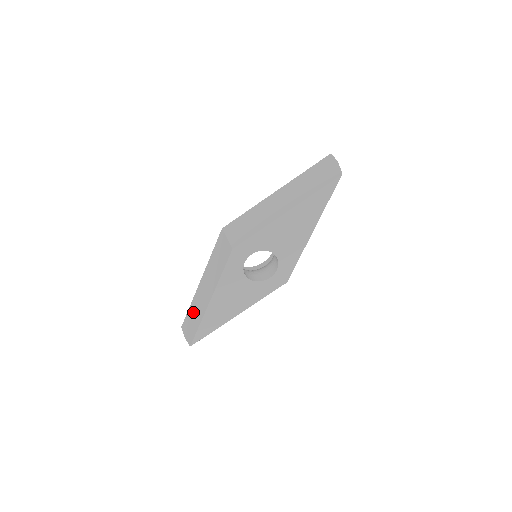
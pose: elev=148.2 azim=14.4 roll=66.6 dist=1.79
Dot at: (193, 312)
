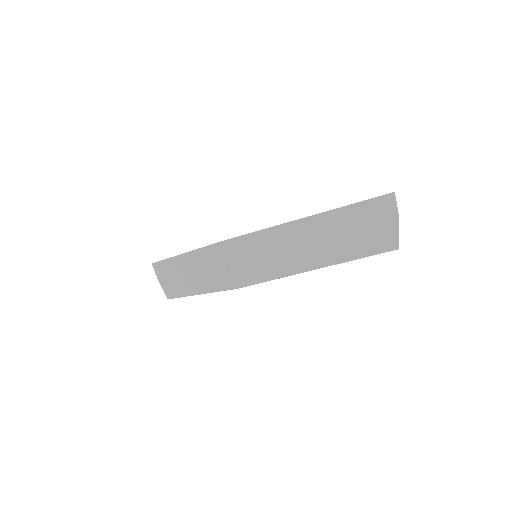
Dot at: (170, 273)
